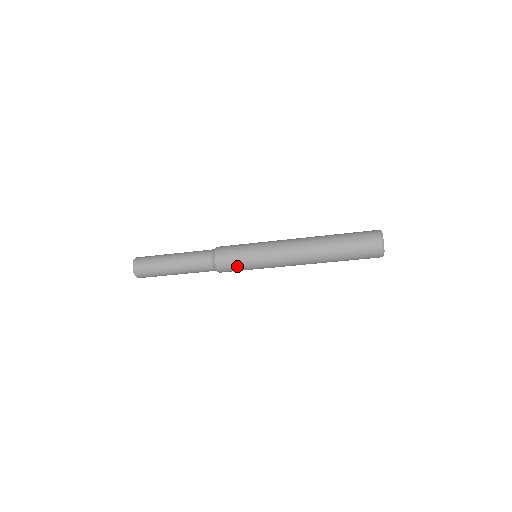
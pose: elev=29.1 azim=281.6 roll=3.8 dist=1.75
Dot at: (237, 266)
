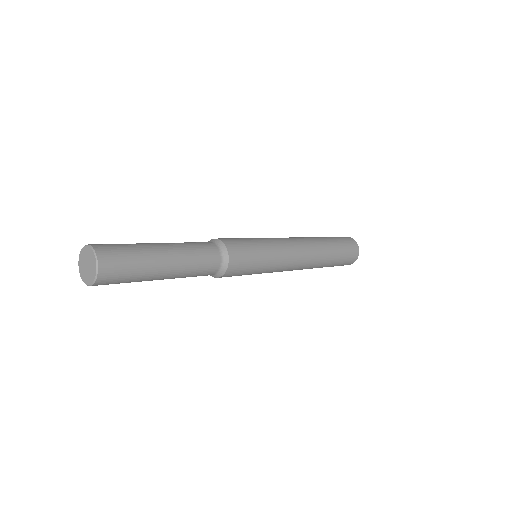
Dot at: (249, 268)
